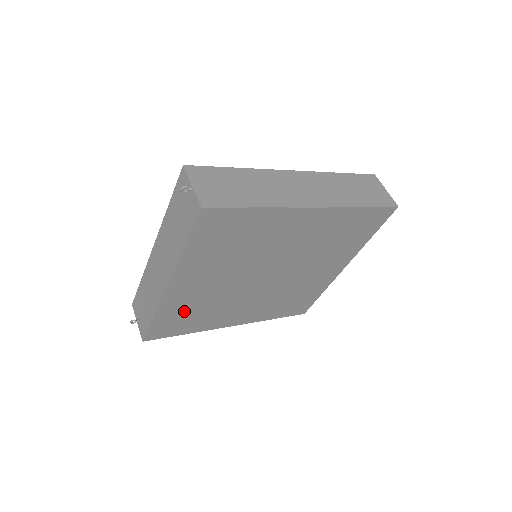
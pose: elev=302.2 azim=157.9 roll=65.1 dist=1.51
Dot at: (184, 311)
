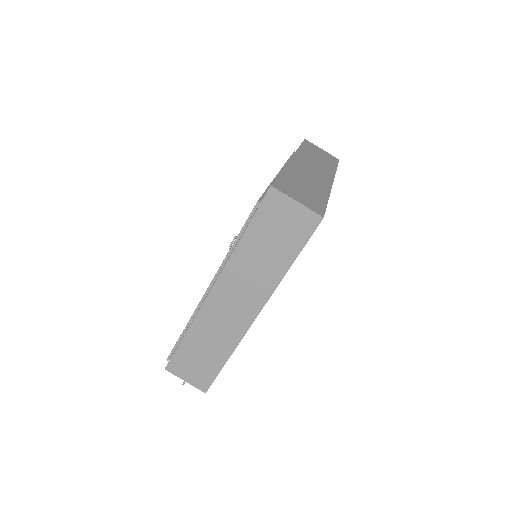
Dot at: occluded
